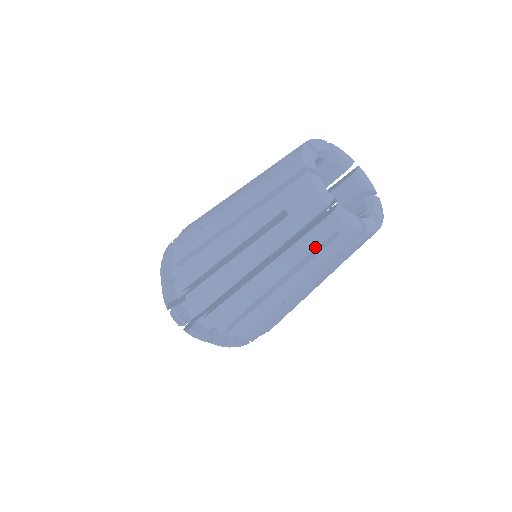
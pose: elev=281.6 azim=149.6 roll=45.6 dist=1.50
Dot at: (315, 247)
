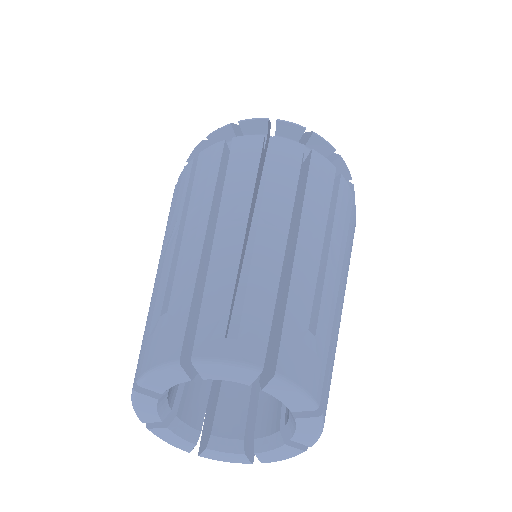
Dot at: occluded
